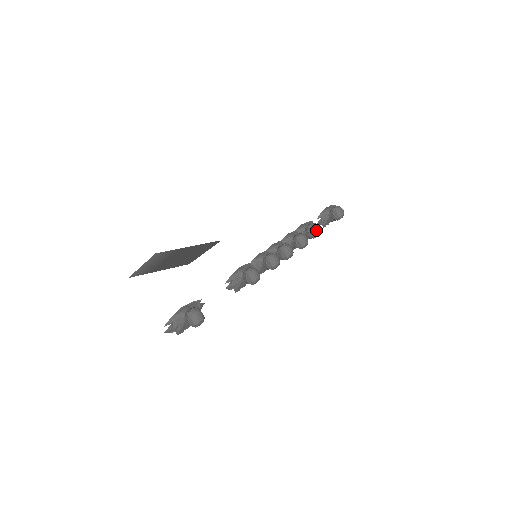
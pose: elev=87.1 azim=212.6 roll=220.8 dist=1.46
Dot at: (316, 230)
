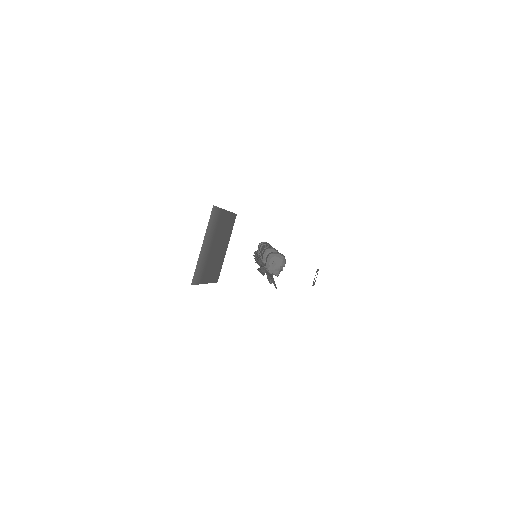
Dot at: (268, 244)
